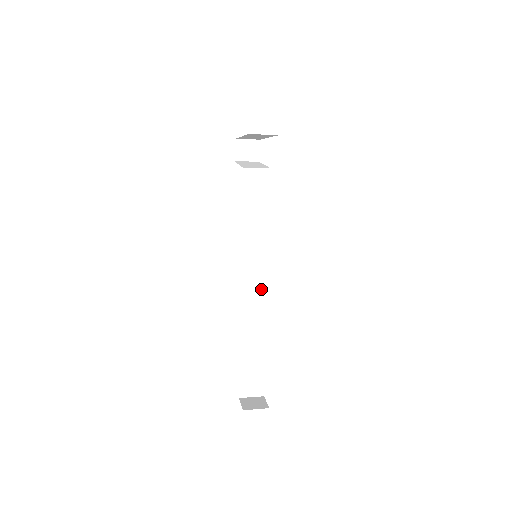
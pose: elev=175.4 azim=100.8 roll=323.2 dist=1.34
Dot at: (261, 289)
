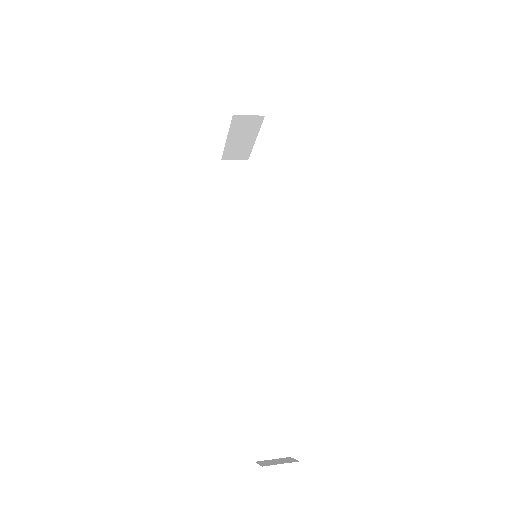
Dot at: (267, 300)
